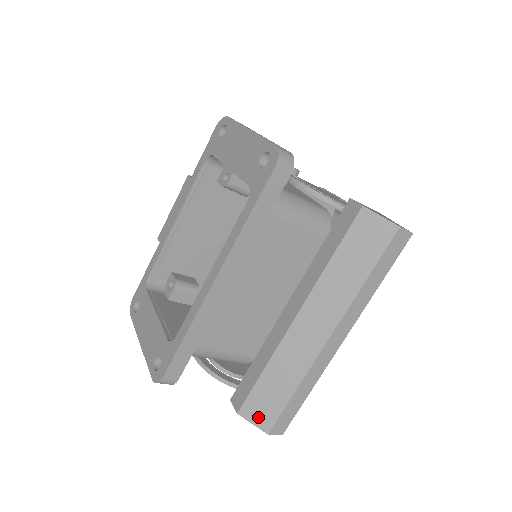
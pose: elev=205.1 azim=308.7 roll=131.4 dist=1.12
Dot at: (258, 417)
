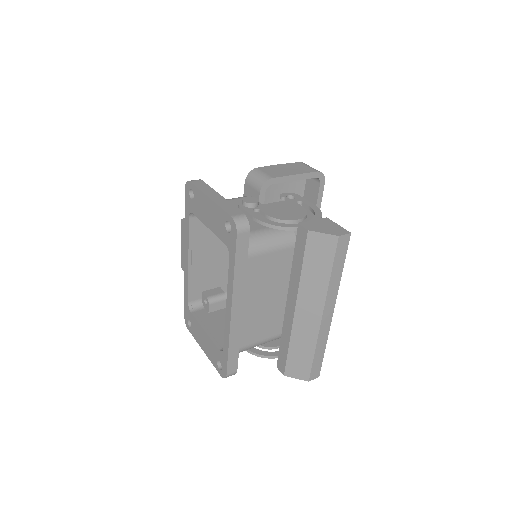
Dot at: (298, 374)
